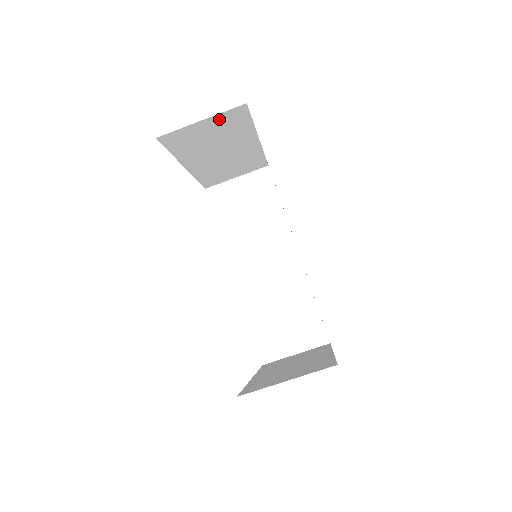
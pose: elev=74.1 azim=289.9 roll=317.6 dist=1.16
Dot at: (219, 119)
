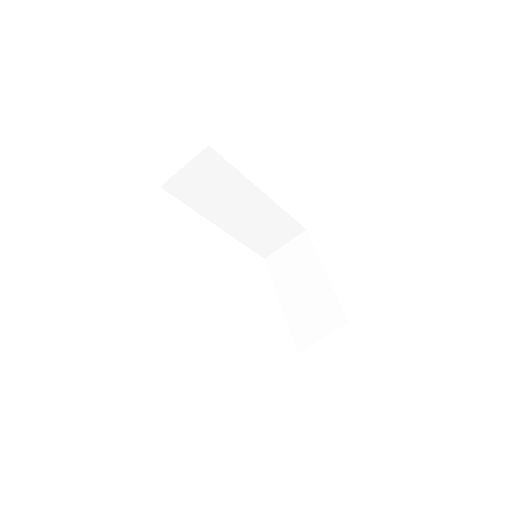
Dot at: occluded
